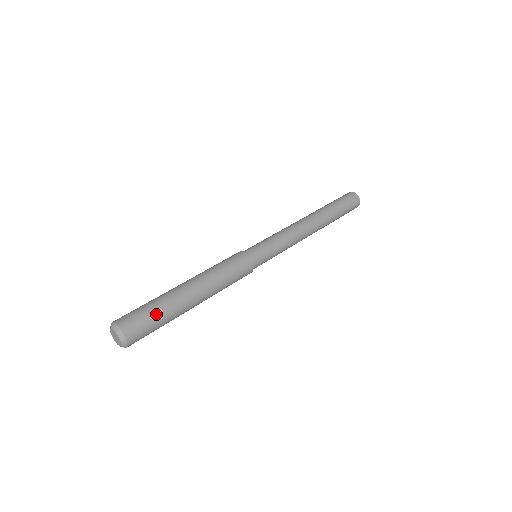
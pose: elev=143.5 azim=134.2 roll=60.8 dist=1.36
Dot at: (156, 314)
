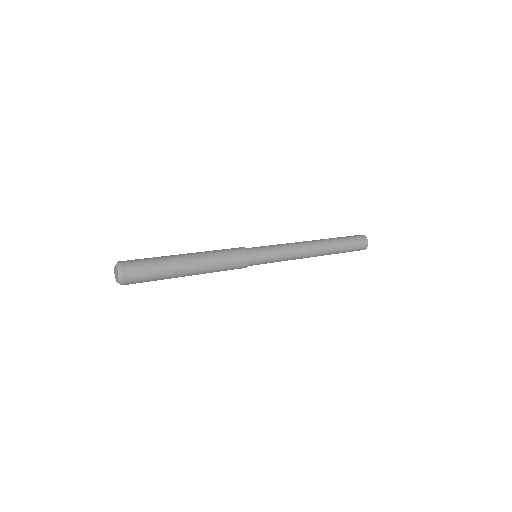
Dot at: (154, 266)
